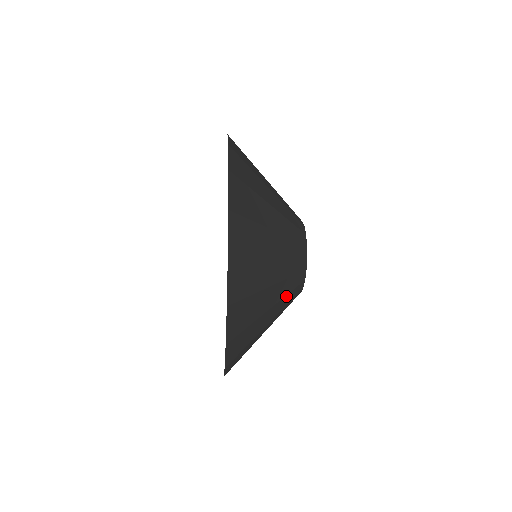
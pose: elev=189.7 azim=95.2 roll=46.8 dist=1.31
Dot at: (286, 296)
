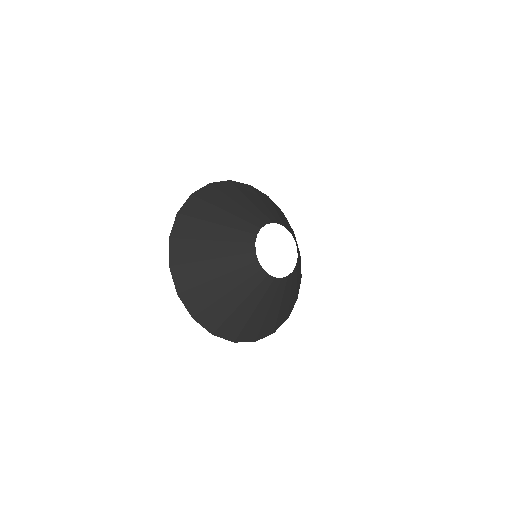
Dot at: (237, 271)
